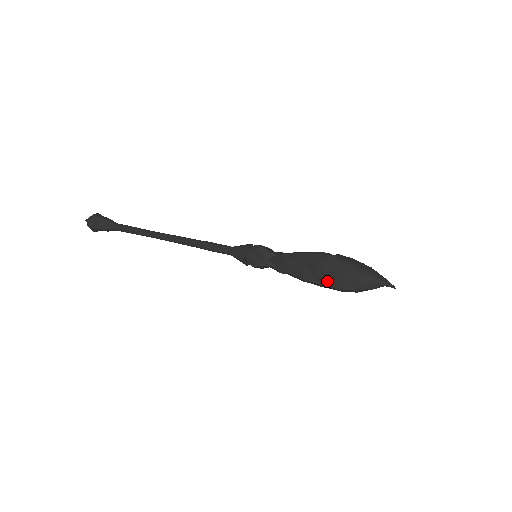
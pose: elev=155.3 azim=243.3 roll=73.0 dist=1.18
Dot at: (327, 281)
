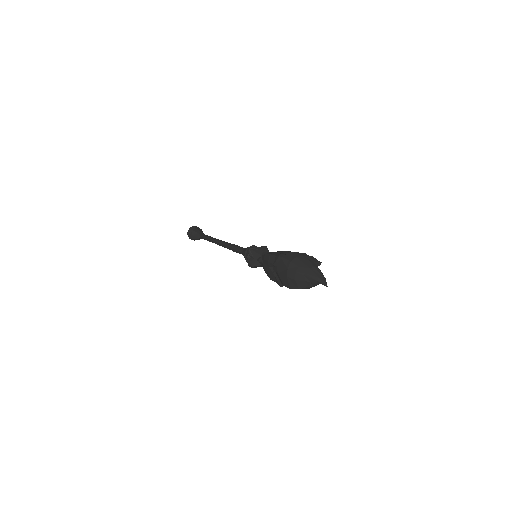
Dot at: (281, 281)
